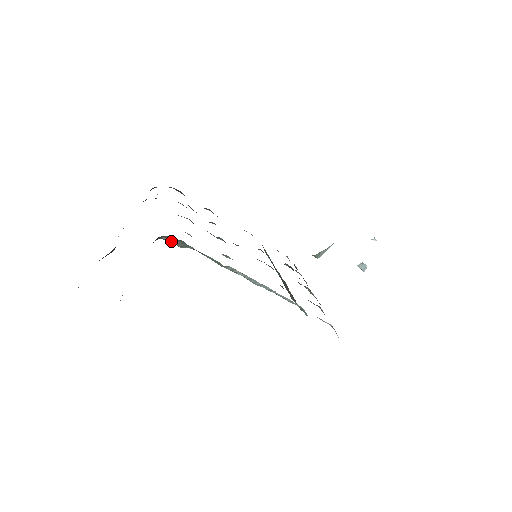
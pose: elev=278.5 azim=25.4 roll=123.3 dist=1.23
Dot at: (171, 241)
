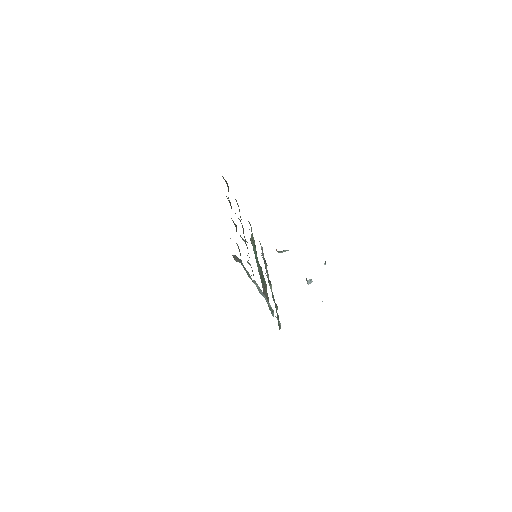
Dot at: (233, 256)
